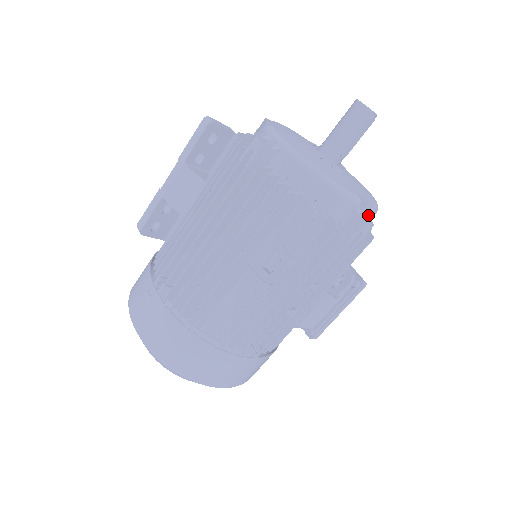
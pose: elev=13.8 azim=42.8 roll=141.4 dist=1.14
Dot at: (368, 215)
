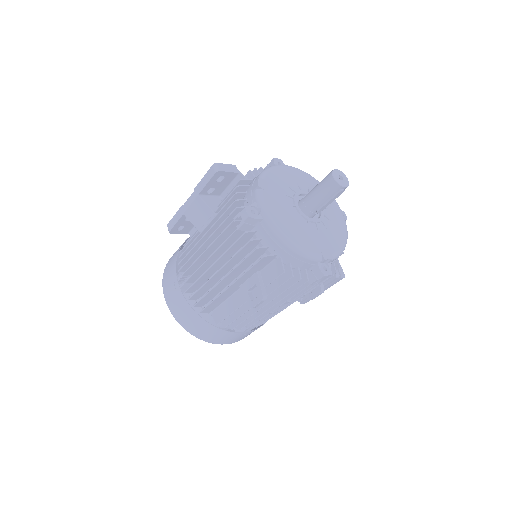
Dot at: (329, 264)
